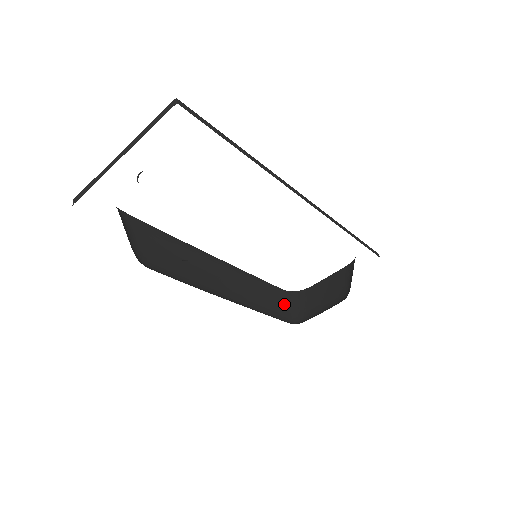
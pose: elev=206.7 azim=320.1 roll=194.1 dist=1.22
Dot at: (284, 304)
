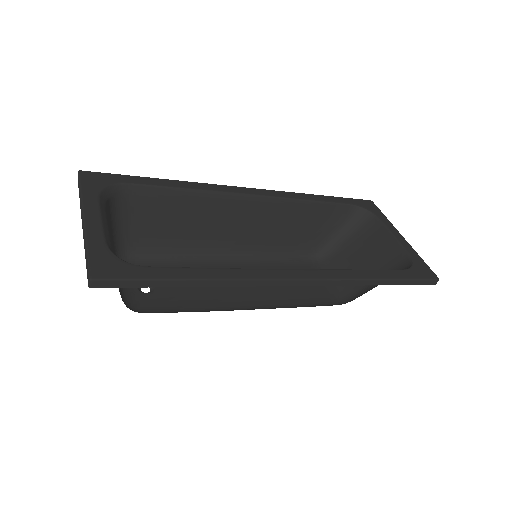
Dot at: (328, 229)
